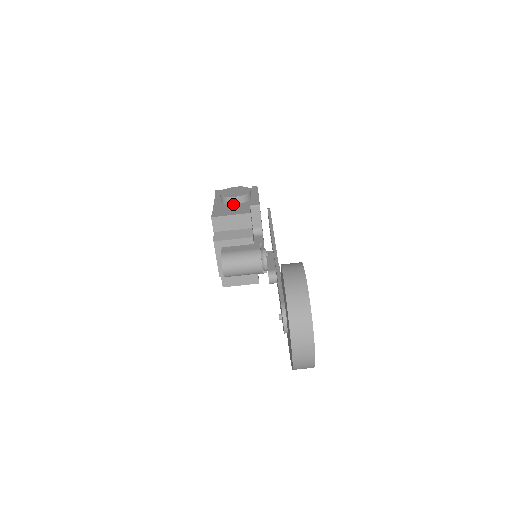
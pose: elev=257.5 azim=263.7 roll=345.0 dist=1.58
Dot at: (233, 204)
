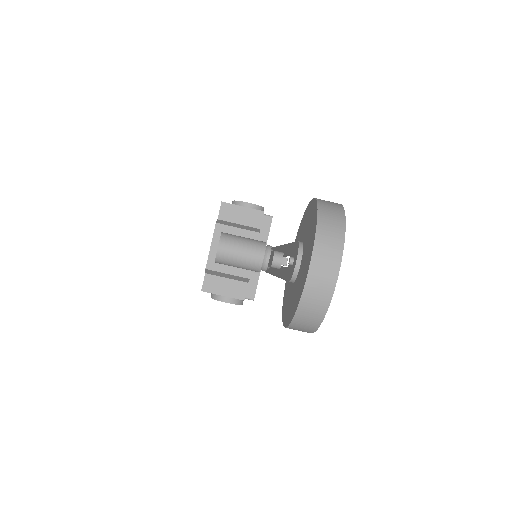
Dot at: occluded
